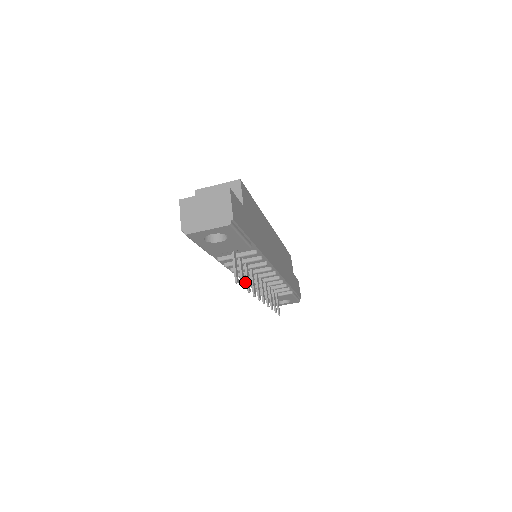
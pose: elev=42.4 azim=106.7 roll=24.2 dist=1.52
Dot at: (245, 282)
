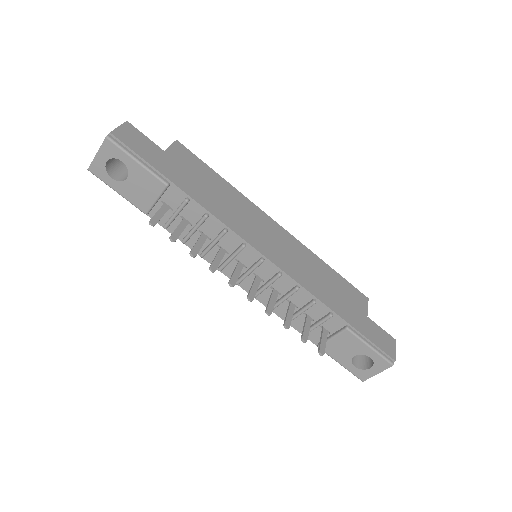
Dot at: occluded
